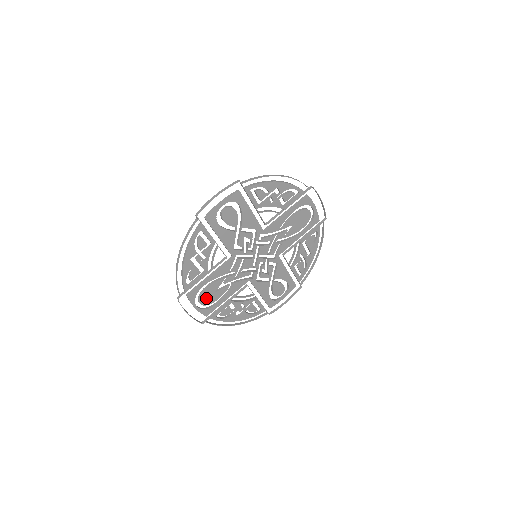
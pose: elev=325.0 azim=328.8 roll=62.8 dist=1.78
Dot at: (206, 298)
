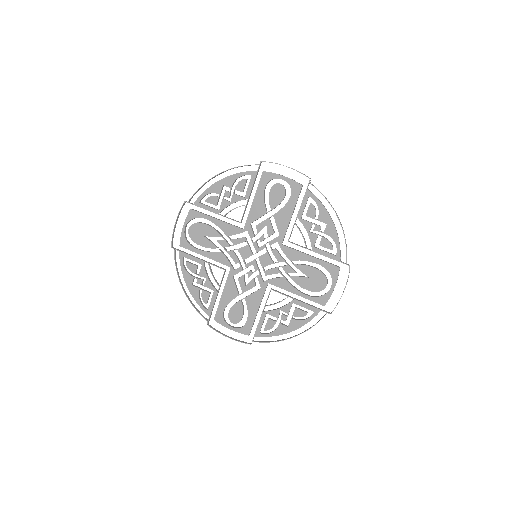
Dot at: (196, 231)
